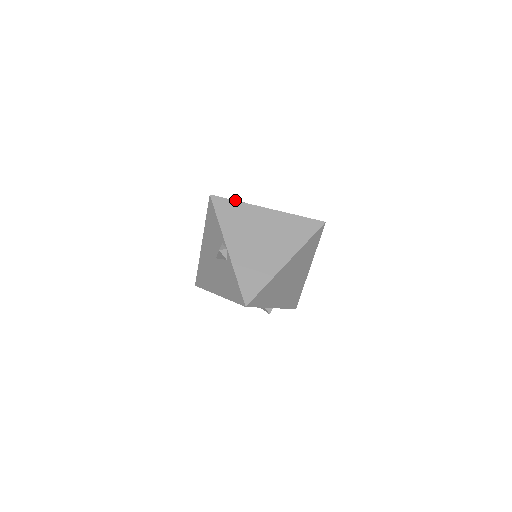
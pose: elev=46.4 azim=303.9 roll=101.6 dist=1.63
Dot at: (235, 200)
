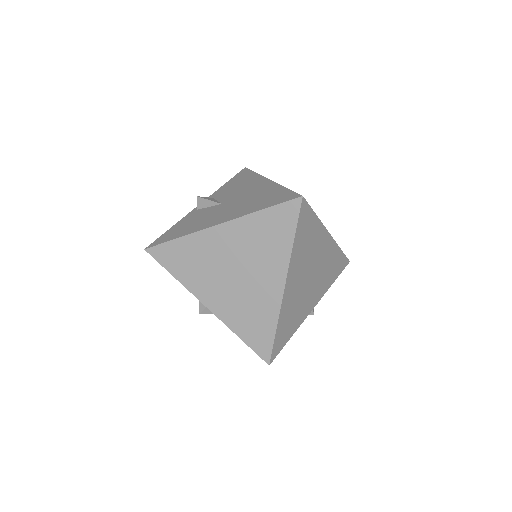
Dot at: (175, 239)
